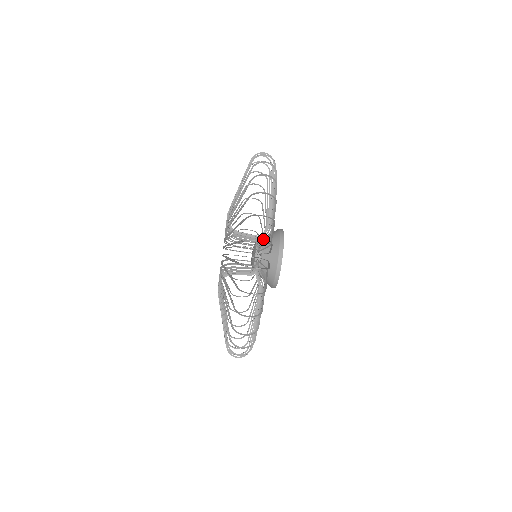
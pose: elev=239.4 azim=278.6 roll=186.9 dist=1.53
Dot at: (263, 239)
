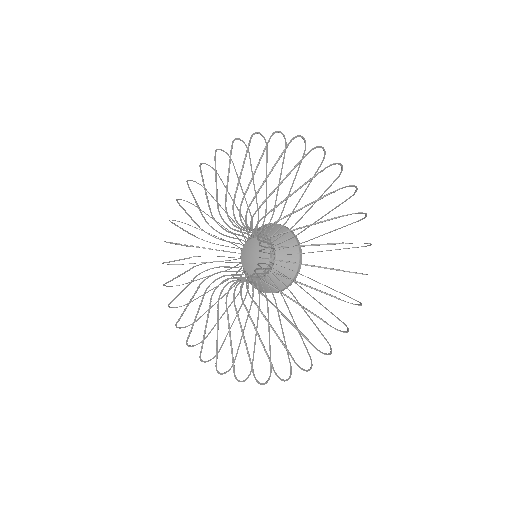
Dot at: (278, 258)
